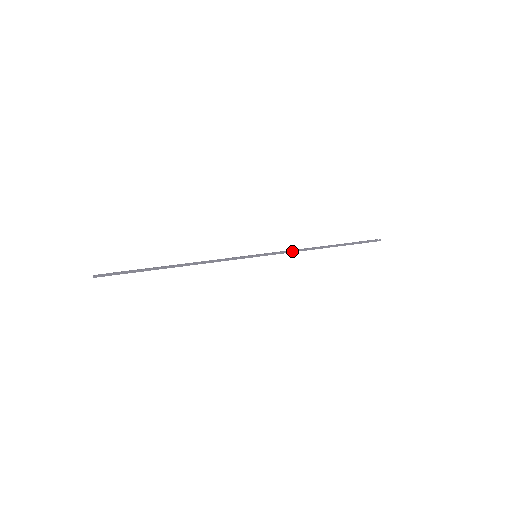
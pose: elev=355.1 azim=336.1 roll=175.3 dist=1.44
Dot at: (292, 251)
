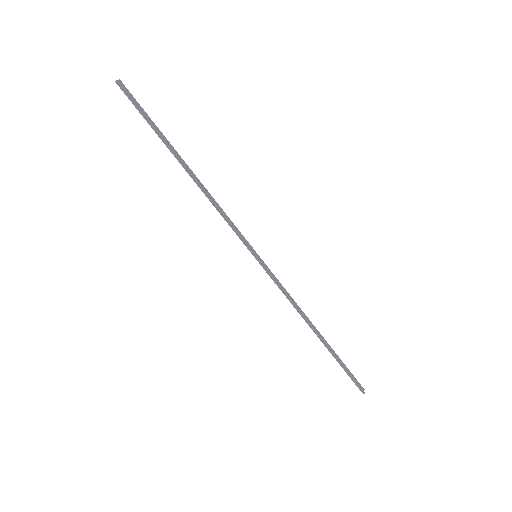
Dot at: (287, 295)
